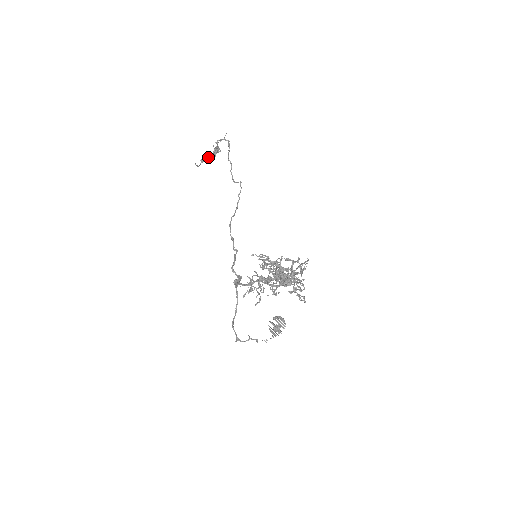
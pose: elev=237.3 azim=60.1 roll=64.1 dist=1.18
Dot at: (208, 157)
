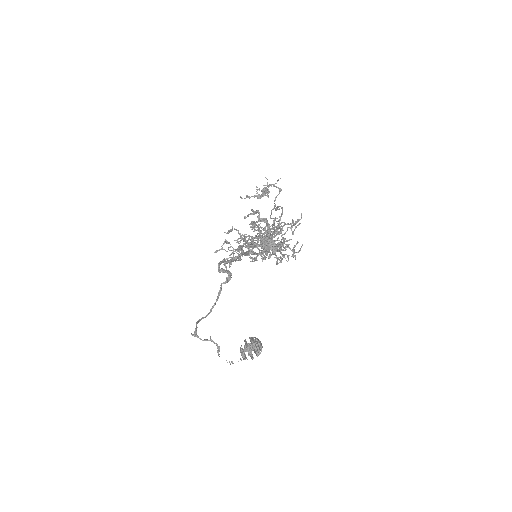
Dot at: (255, 195)
